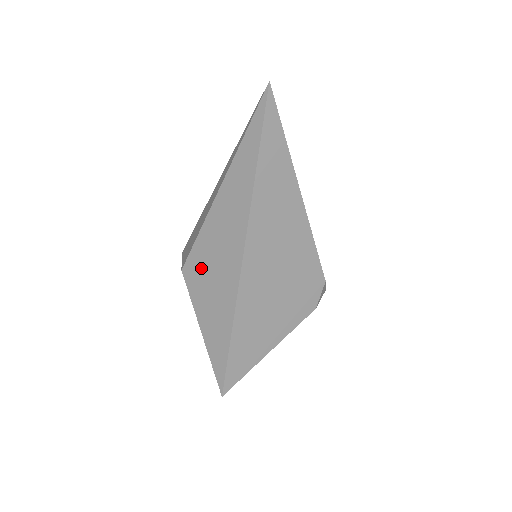
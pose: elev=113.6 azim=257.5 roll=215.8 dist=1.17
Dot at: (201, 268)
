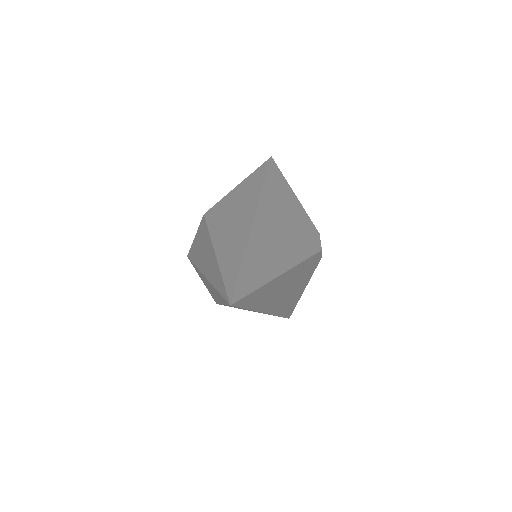
Dot at: occluded
